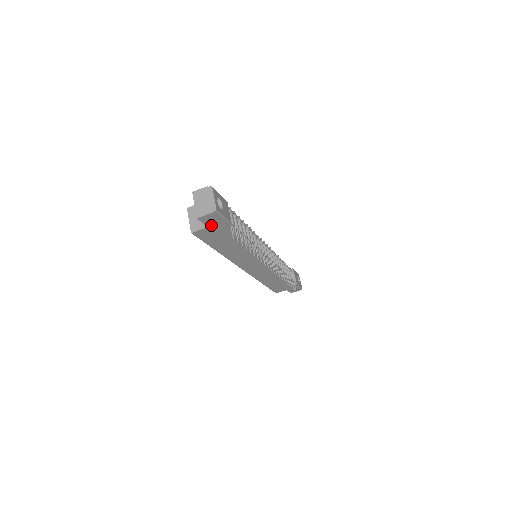
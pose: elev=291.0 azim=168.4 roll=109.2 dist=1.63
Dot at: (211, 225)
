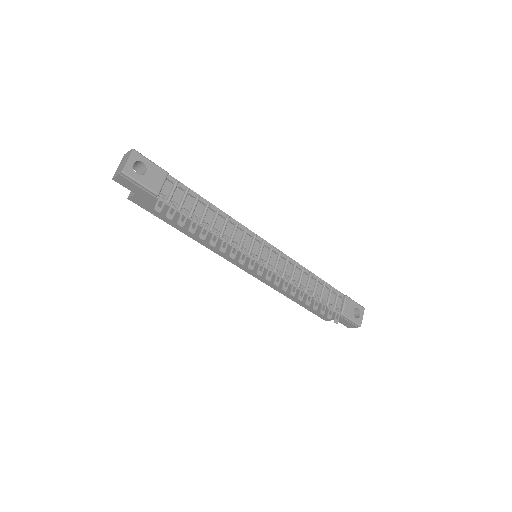
Dot at: (136, 192)
